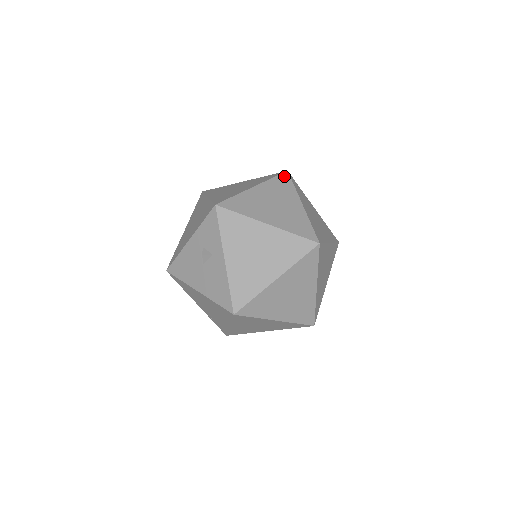
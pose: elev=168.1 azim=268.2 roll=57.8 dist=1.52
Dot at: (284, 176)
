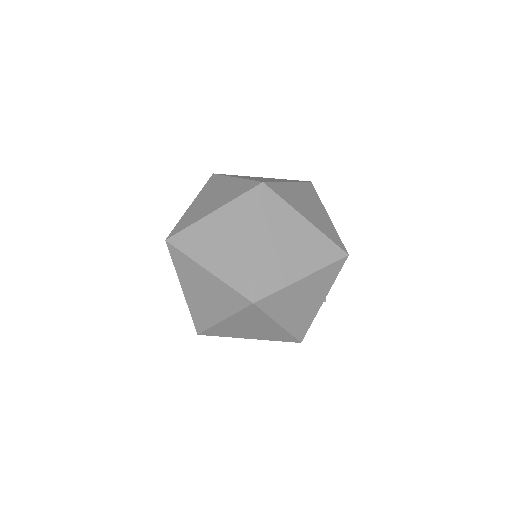
Dot at: occluded
